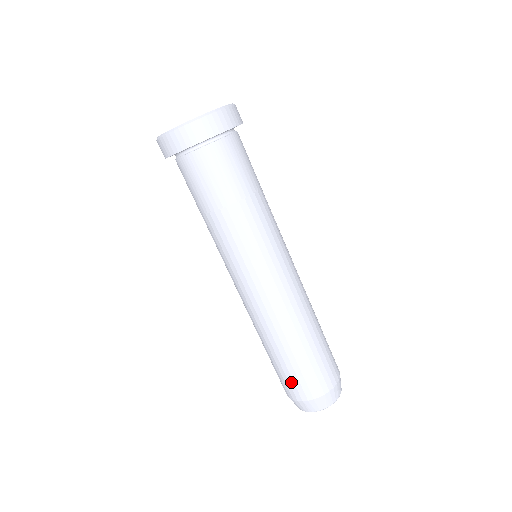
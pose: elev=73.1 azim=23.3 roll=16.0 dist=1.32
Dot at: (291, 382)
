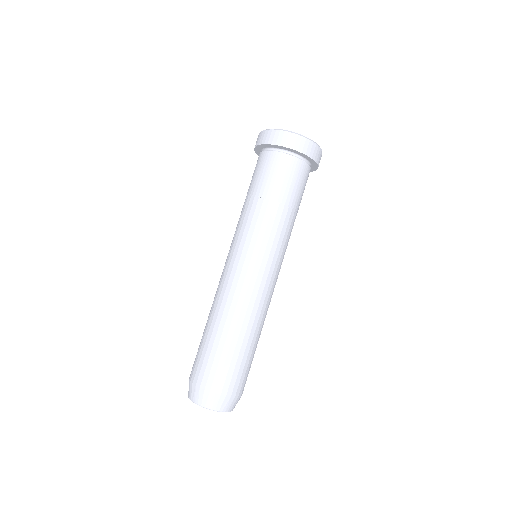
Dot at: (201, 362)
